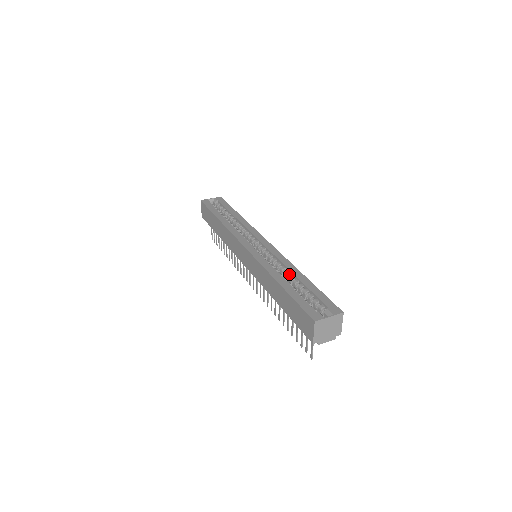
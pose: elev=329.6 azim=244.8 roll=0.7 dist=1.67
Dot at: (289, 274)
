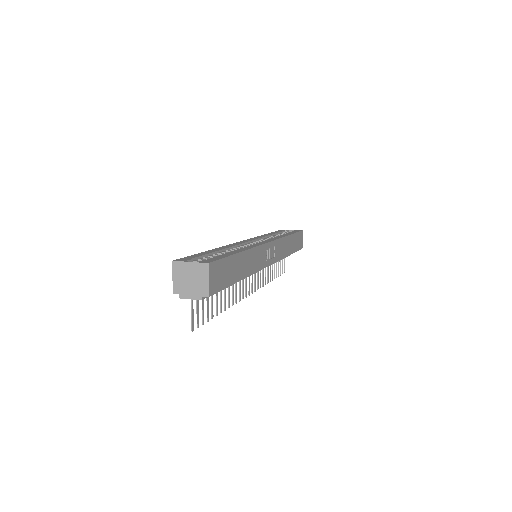
Dot at: occluded
